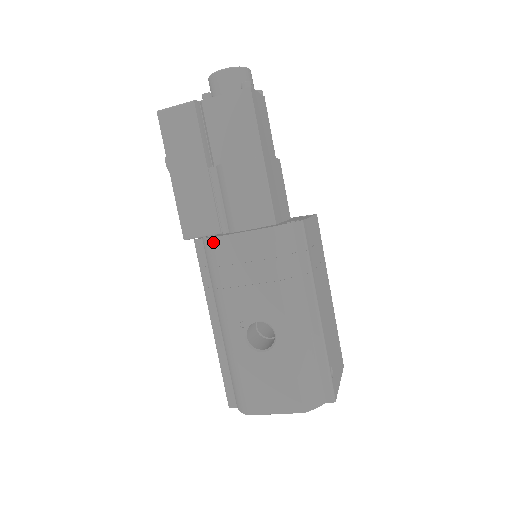
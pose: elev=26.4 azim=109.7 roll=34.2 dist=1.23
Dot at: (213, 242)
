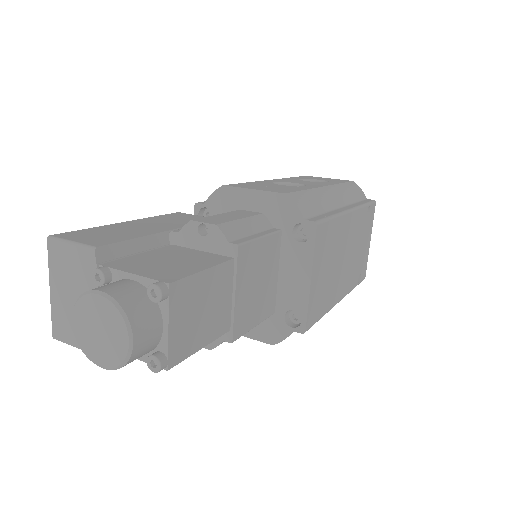
Dot at: occluded
